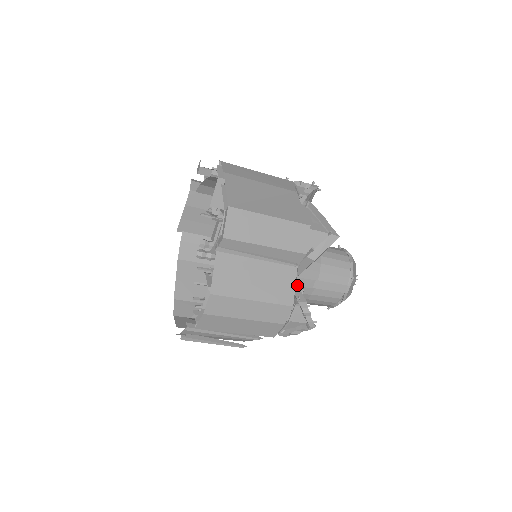
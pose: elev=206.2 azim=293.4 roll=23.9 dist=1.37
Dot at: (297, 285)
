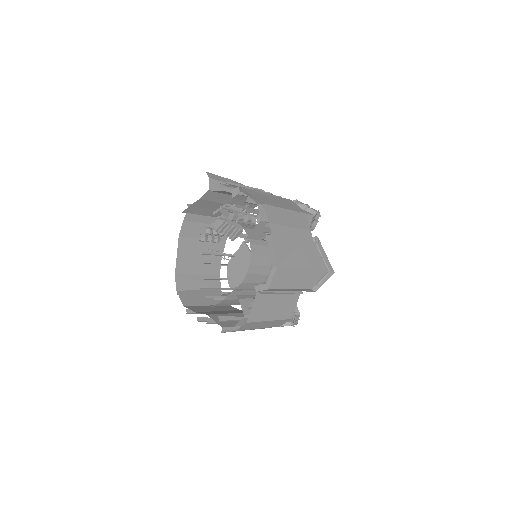
Dot at: occluded
